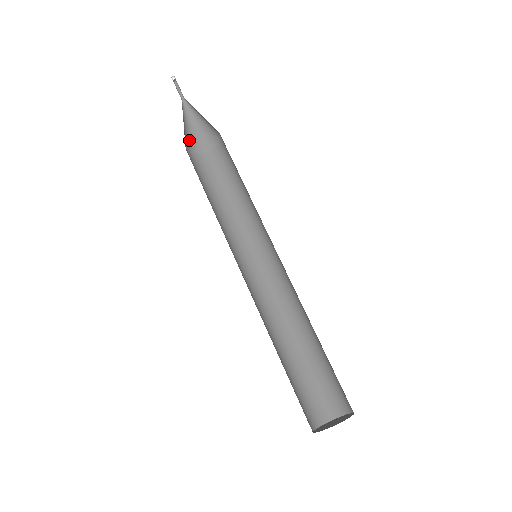
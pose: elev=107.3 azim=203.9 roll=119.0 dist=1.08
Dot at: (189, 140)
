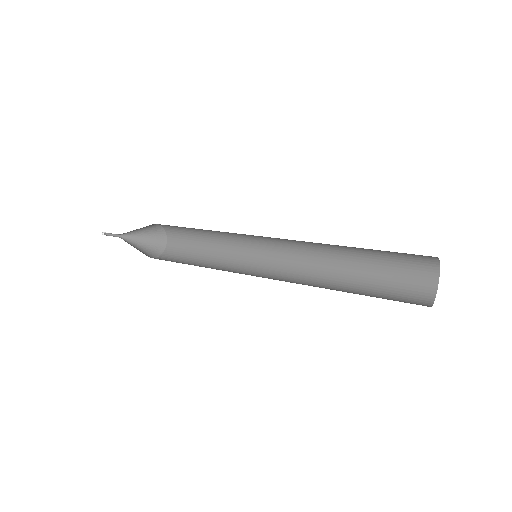
Dot at: occluded
